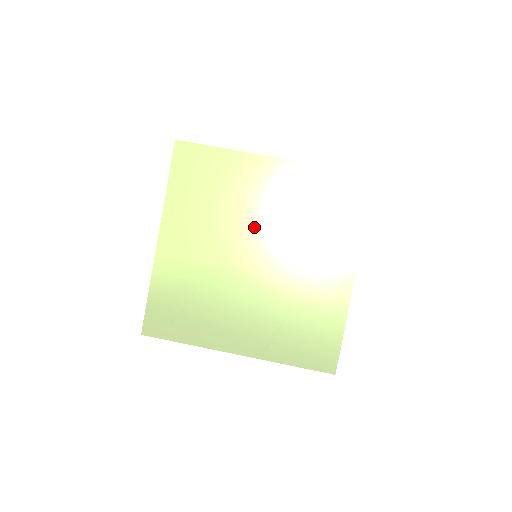
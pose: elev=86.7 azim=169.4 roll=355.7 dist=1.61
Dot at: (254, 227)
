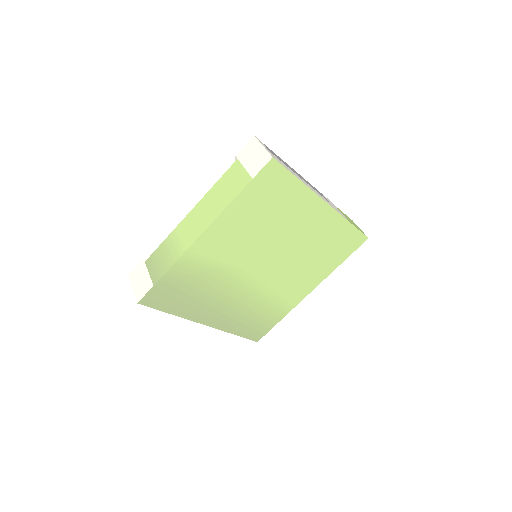
Dot at: (278, 248)
